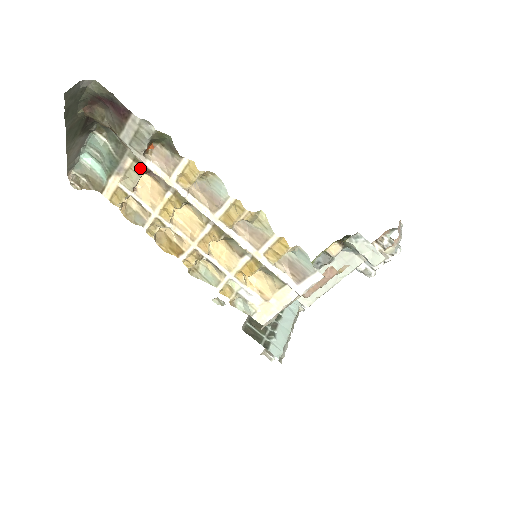
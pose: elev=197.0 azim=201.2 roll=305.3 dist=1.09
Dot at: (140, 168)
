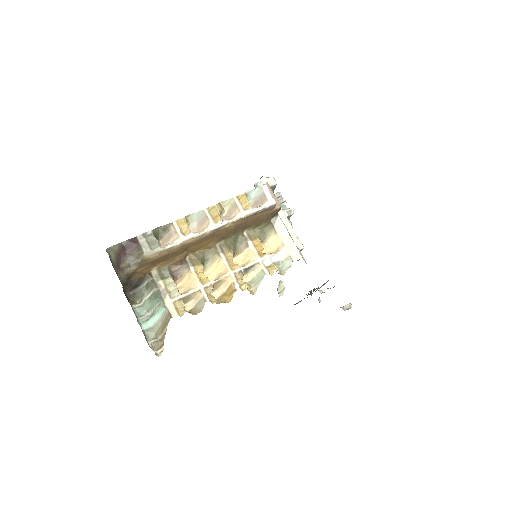
Dot at: (168, 279)
